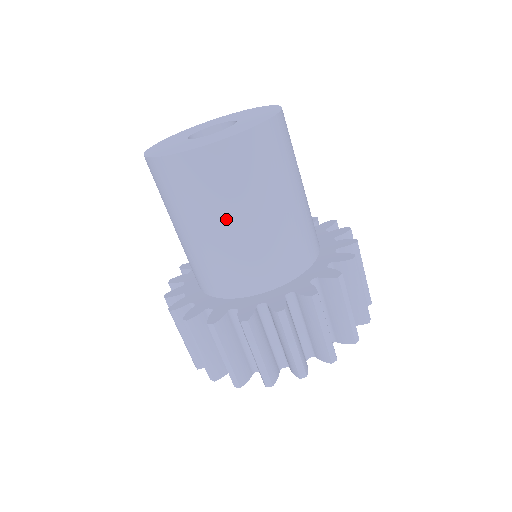
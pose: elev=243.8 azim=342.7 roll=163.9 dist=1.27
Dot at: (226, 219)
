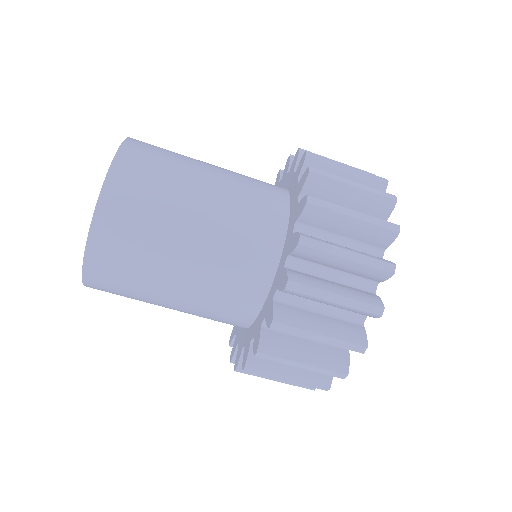
Dot at: (161, 299)
